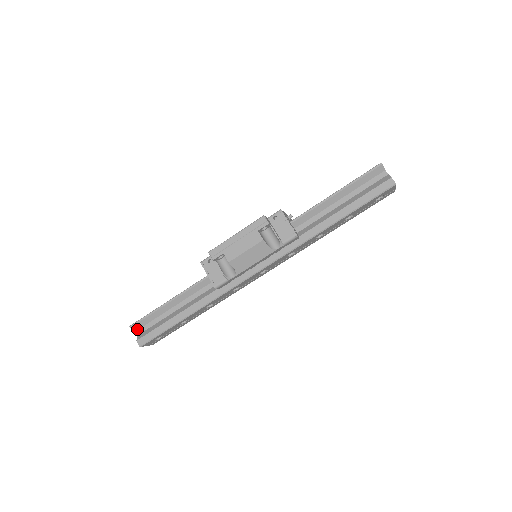
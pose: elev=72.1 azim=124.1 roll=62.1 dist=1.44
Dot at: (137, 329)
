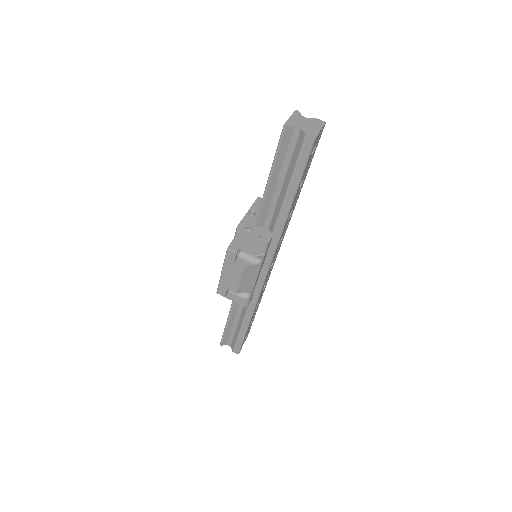
Dot at: (226, 343)
